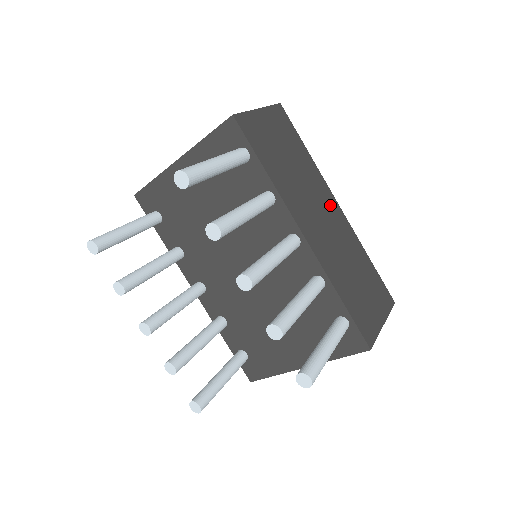
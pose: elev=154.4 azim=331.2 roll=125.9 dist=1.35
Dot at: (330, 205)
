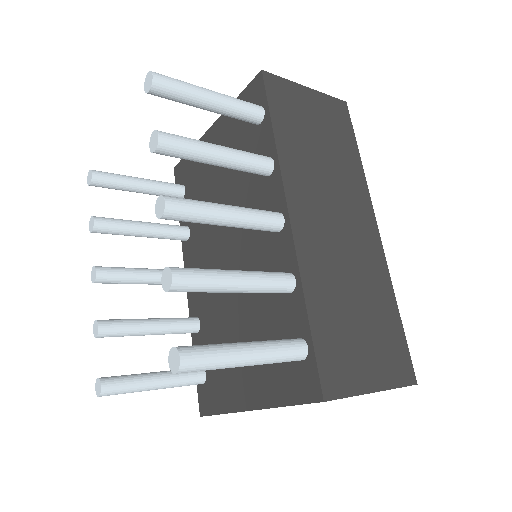
Dot at: (361, 219)
